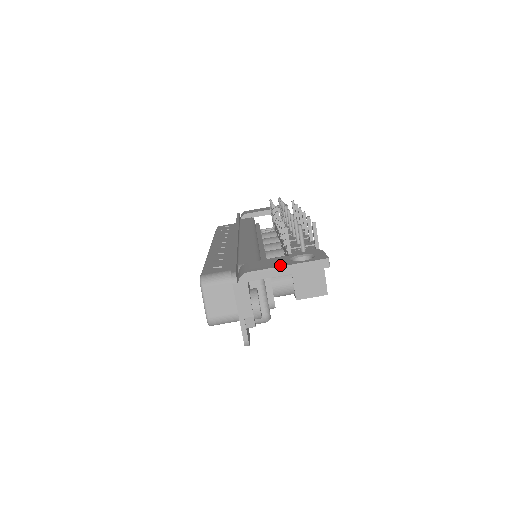
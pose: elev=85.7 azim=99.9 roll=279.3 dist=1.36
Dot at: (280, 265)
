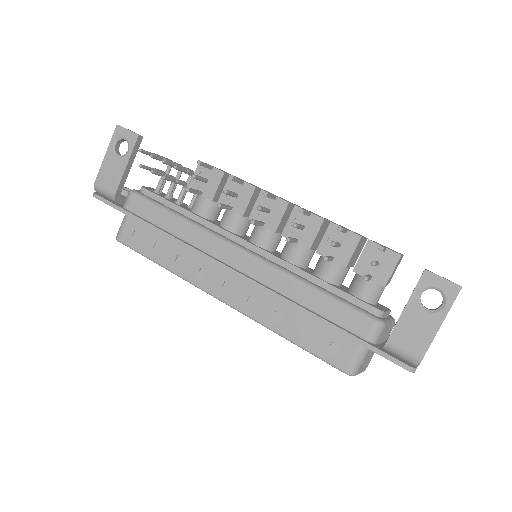
Dot at: (435, 329)
